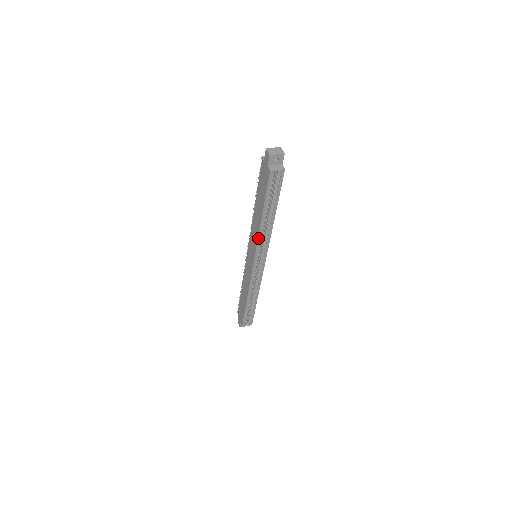
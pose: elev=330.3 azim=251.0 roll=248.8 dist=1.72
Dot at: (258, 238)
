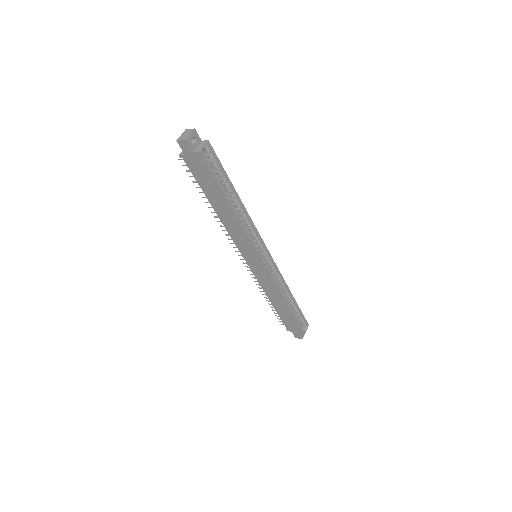
Dot at: (245, 231)
